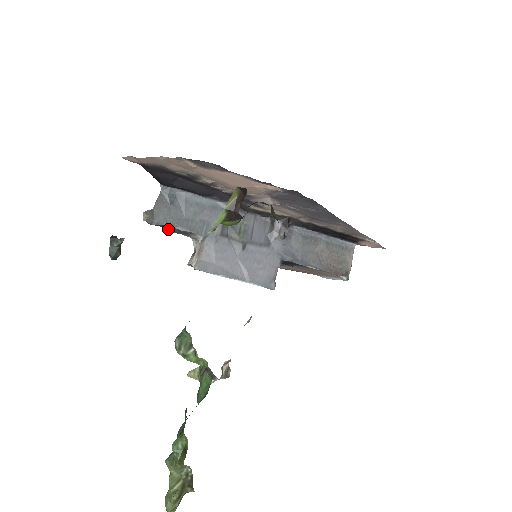
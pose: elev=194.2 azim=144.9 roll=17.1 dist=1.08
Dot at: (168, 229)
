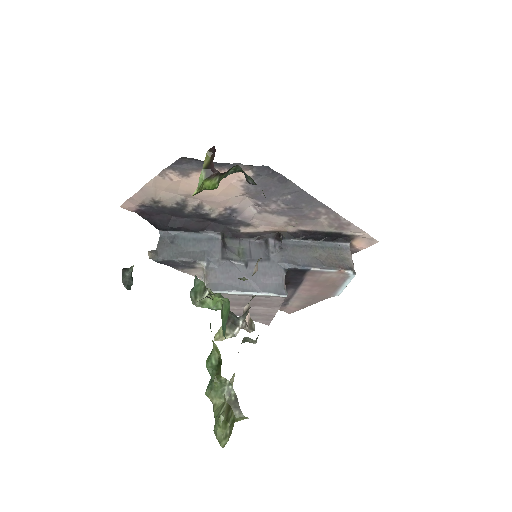
Dot at: (174, 266)
